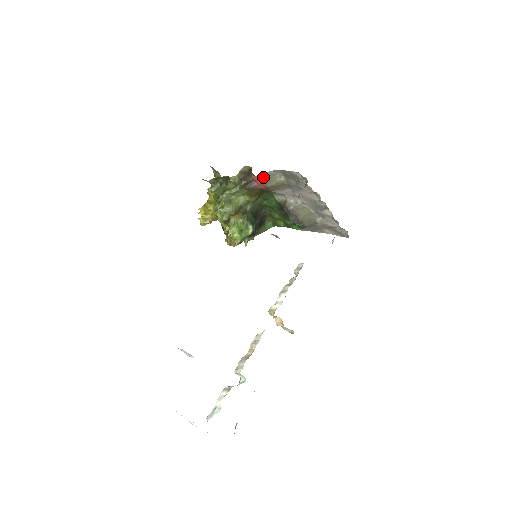
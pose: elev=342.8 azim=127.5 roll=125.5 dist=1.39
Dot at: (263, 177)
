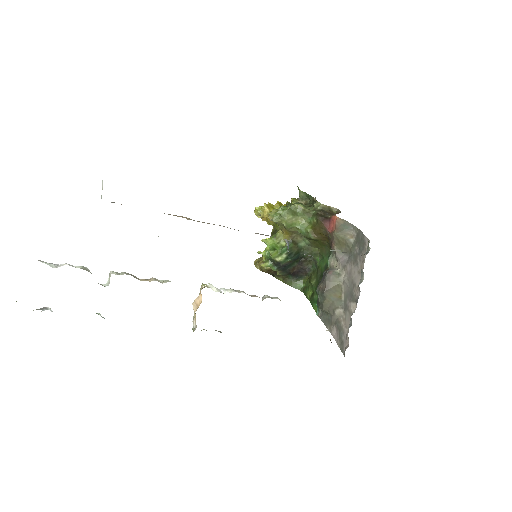
Dot at: (340, 222)
